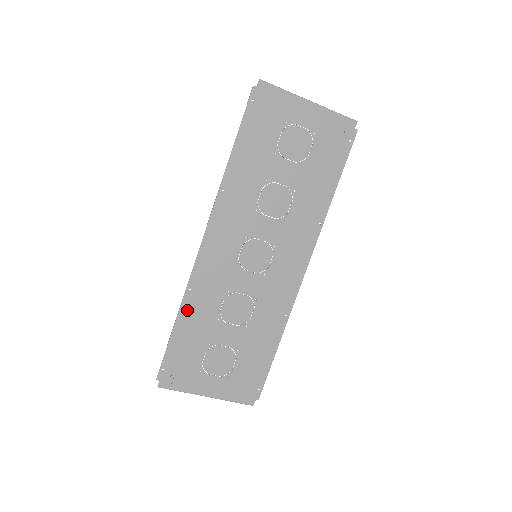
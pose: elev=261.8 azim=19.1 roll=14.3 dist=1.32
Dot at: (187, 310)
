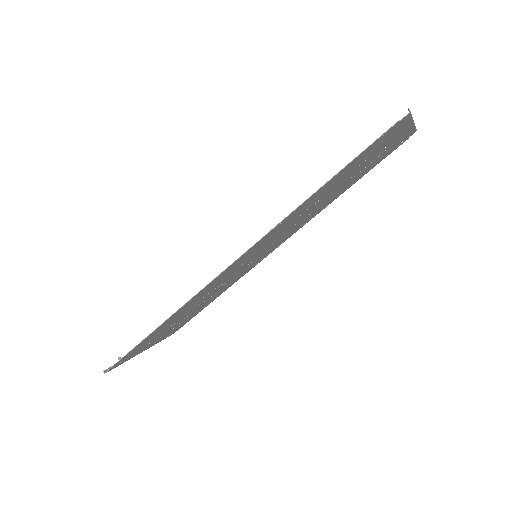
Dot at: (170, 319)
